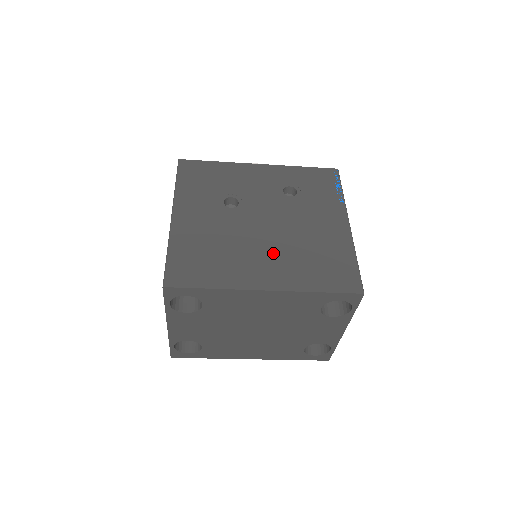
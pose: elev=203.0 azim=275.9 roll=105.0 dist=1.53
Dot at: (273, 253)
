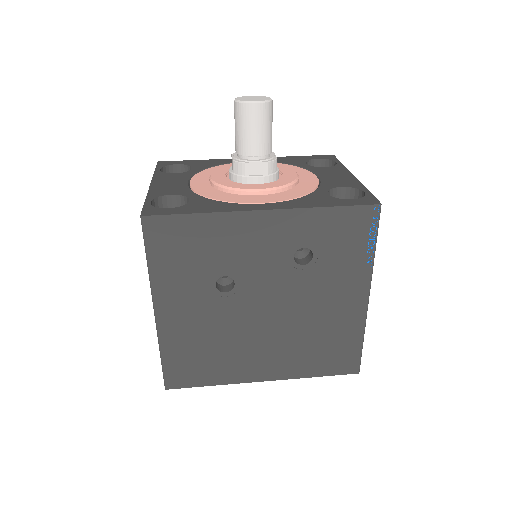
Dot at: (274, 344)
